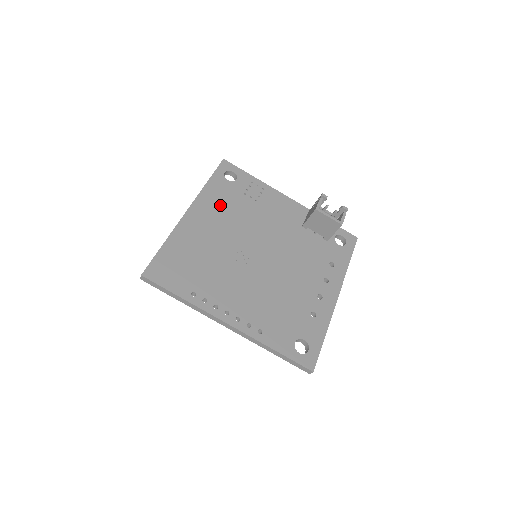
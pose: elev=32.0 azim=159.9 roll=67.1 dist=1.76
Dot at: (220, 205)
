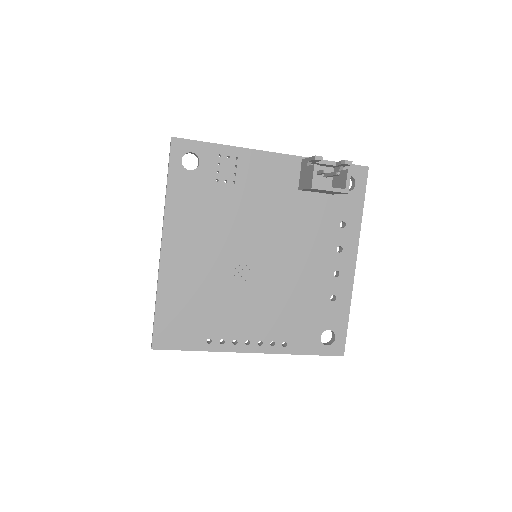
Dot at: (194, 216)
